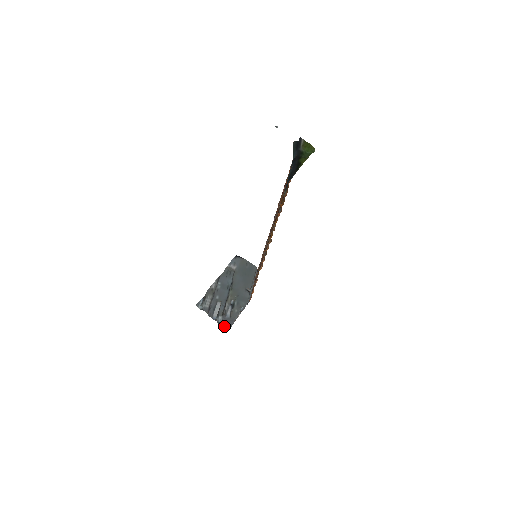
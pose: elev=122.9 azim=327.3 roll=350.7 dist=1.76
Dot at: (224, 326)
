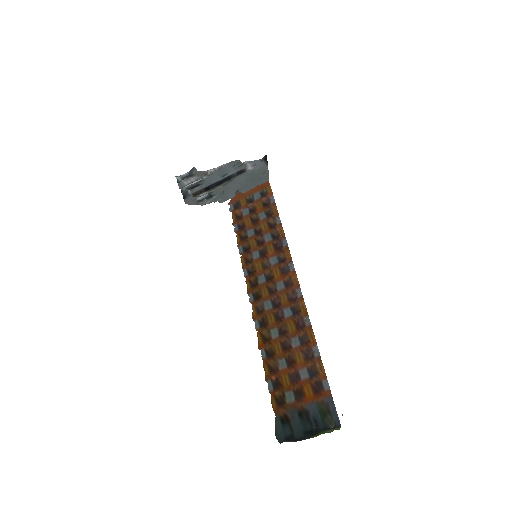
Dot at: (185, 202)
